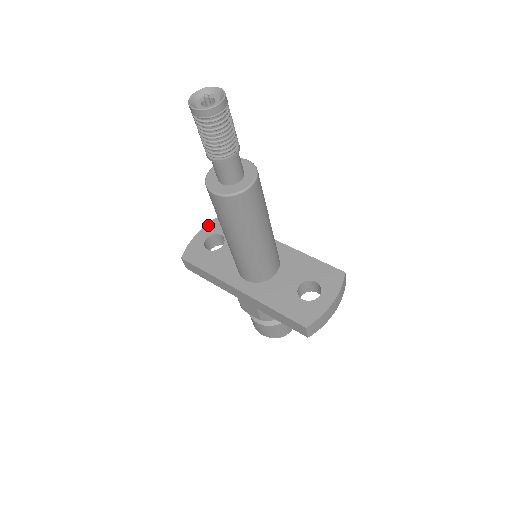
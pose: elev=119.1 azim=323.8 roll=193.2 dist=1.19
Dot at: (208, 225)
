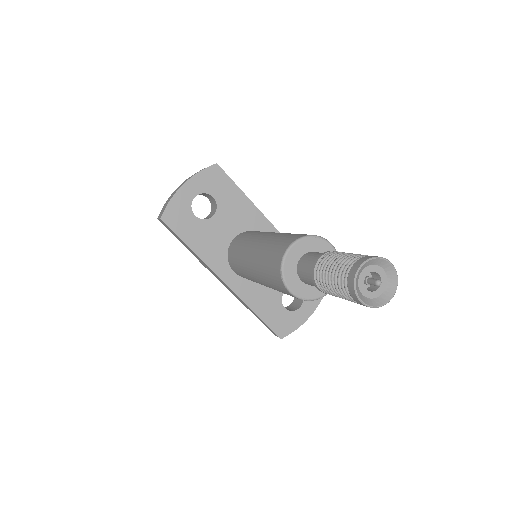
Dot at: (199, 175)
